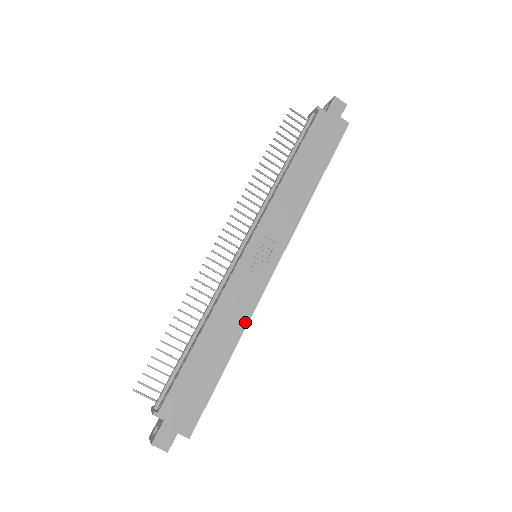
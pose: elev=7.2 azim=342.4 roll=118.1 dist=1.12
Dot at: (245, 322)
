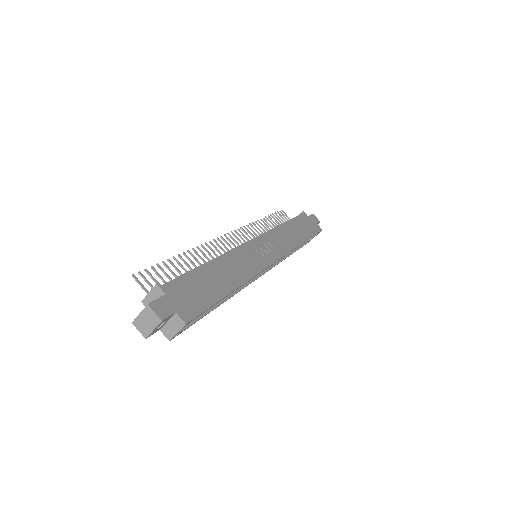
Dot at: (248, 277)
